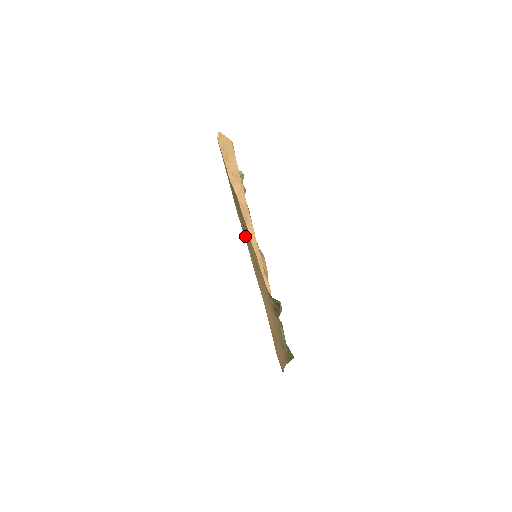
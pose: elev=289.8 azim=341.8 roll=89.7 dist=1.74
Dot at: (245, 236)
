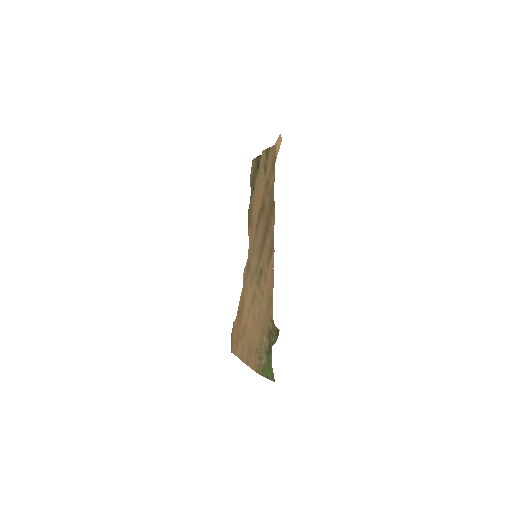
Dot at: (257, 239)
